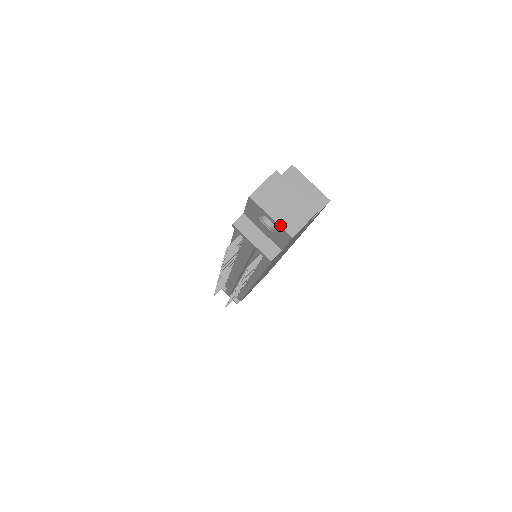
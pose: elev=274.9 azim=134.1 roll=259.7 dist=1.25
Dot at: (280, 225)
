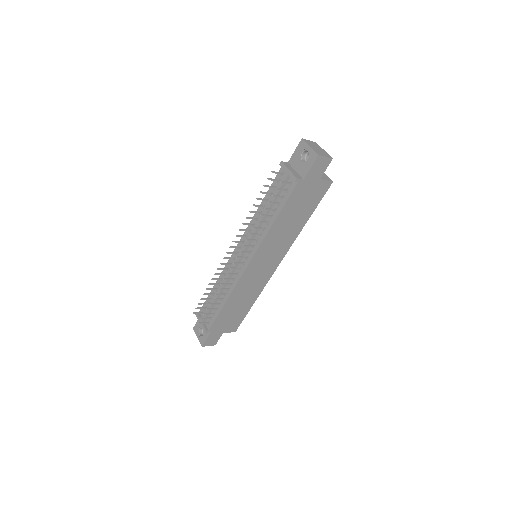
Dot at: (314, 150)
